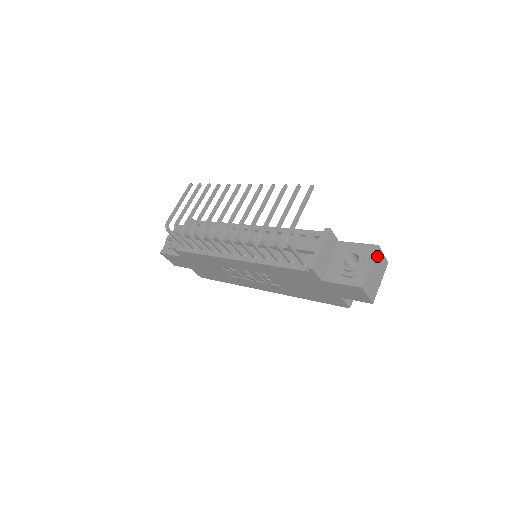
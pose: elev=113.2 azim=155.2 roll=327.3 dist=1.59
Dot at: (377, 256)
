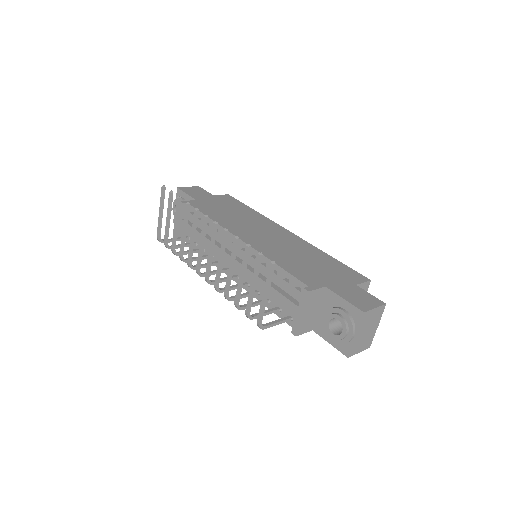
Dot at: (364, 320)
